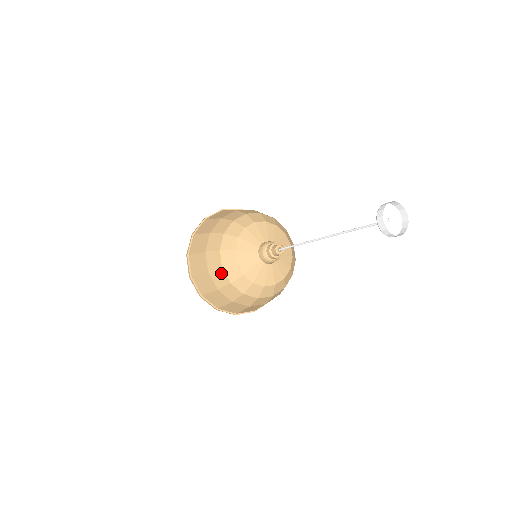
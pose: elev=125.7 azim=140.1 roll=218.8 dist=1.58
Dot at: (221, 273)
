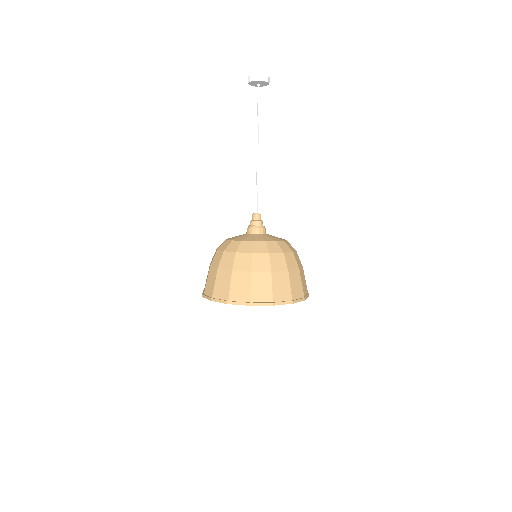
Dot at: (217, 254)
